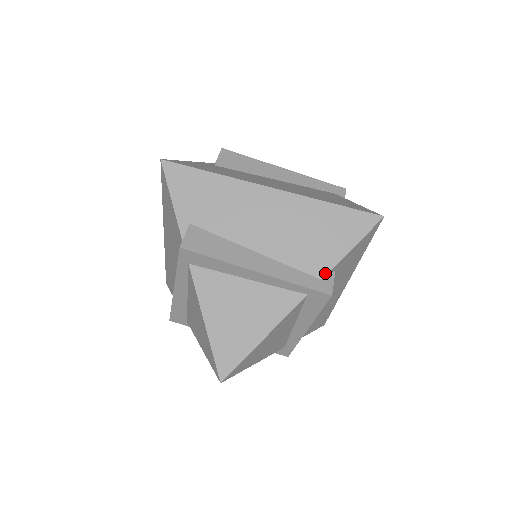
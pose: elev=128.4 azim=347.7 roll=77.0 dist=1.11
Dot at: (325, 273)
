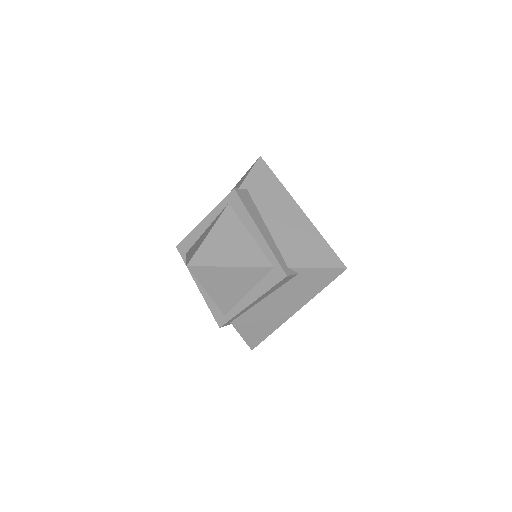
Dot at: occluded
